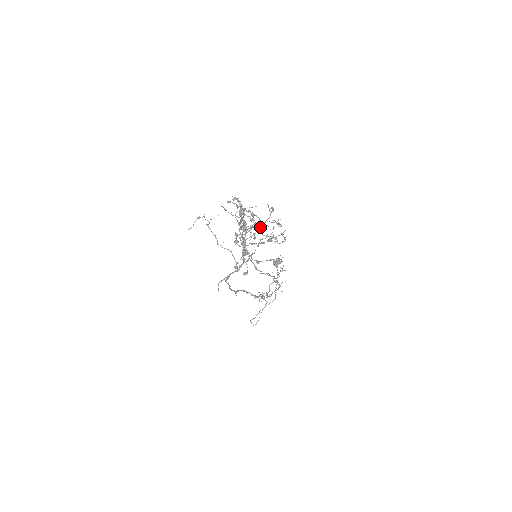
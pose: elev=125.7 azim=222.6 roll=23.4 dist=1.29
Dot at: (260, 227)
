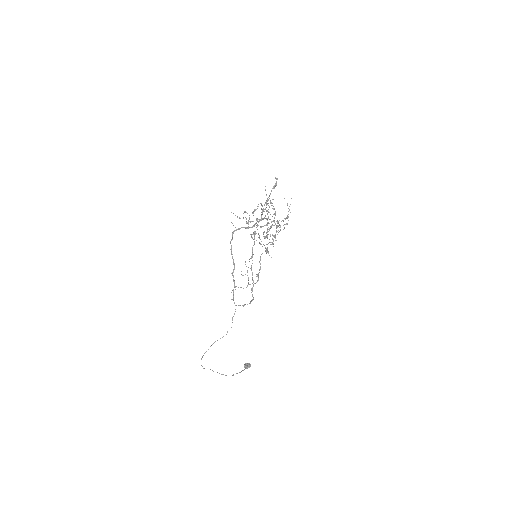
Dot at: occluded
